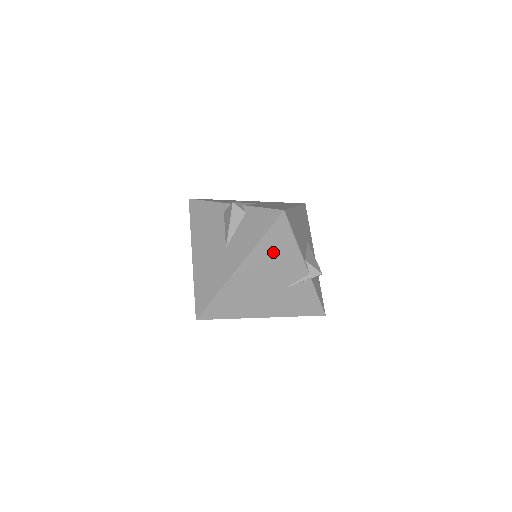
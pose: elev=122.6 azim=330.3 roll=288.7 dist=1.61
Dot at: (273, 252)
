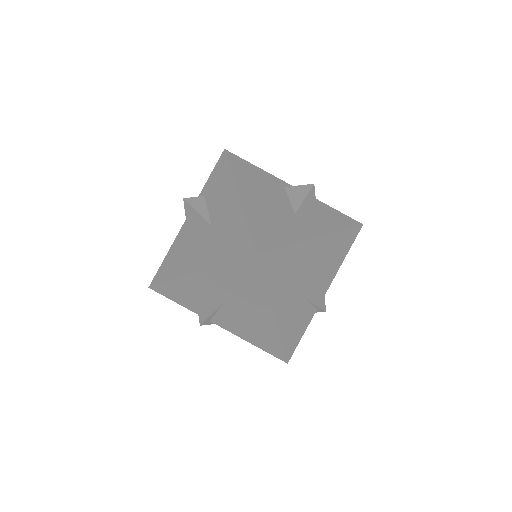
Dot at: (333, 252)
